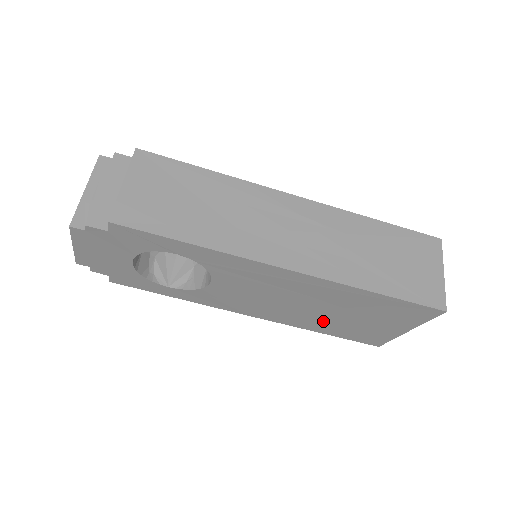
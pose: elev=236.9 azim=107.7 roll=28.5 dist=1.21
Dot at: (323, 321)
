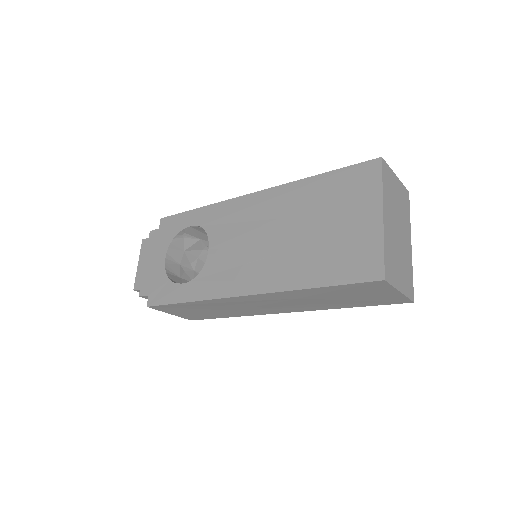
Dot at: occluded
